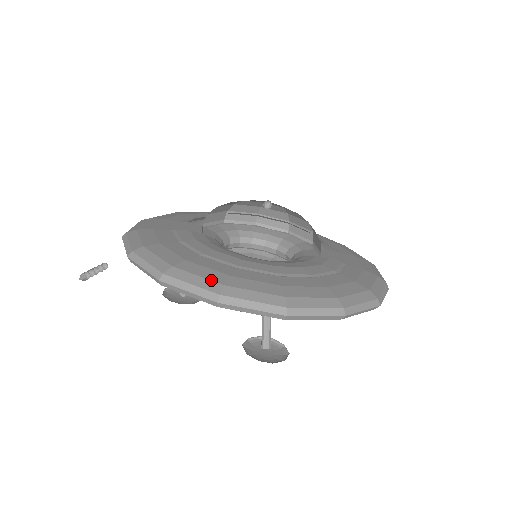
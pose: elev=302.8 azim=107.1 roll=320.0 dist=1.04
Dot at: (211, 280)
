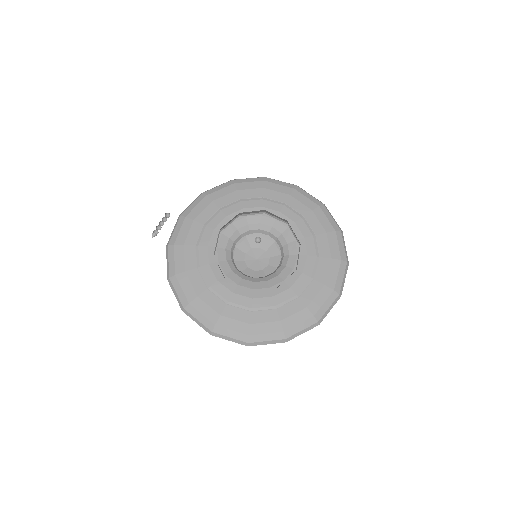
Dot at: (208, 320)
